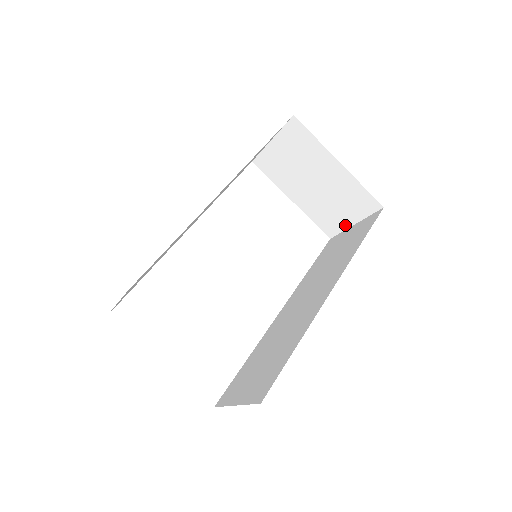
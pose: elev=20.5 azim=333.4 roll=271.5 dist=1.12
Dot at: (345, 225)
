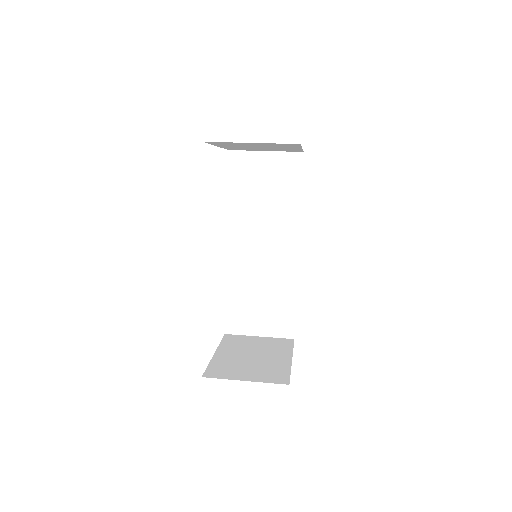
Dot at: (255, 150)
